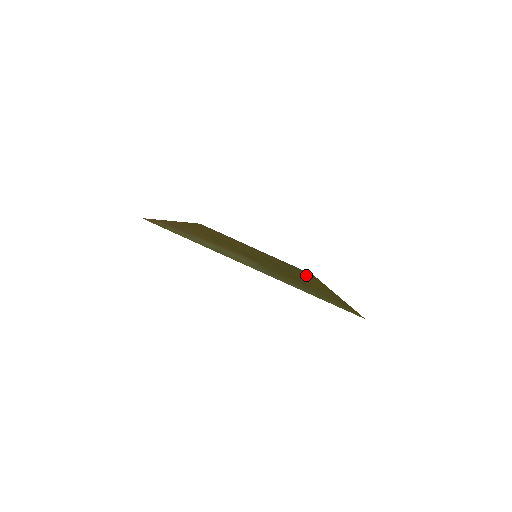
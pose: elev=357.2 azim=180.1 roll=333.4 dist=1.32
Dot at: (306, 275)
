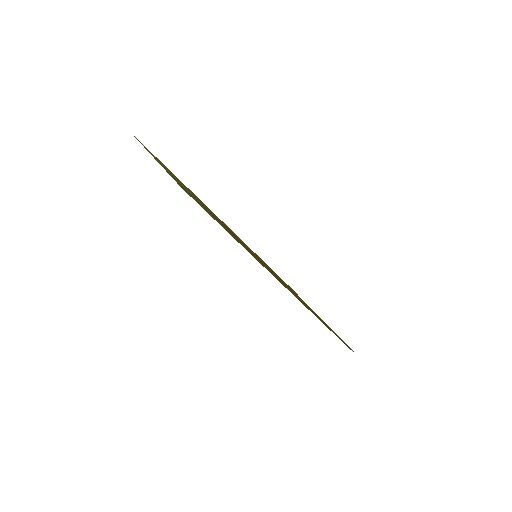
Dot at: occluded
